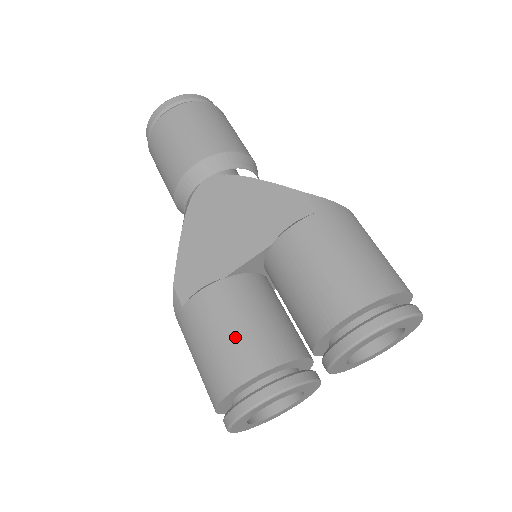
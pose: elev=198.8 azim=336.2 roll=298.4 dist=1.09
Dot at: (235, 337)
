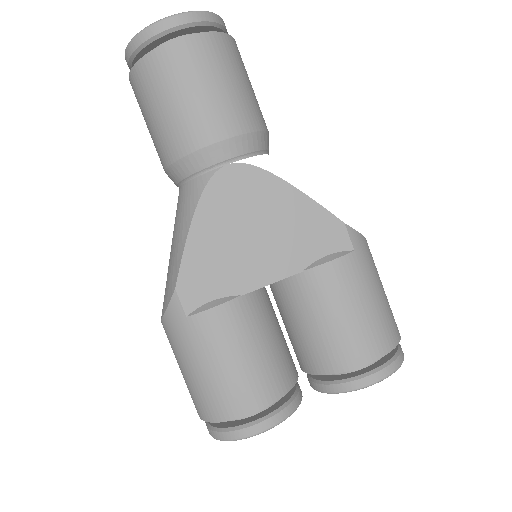
Dot at: (252, 364)
